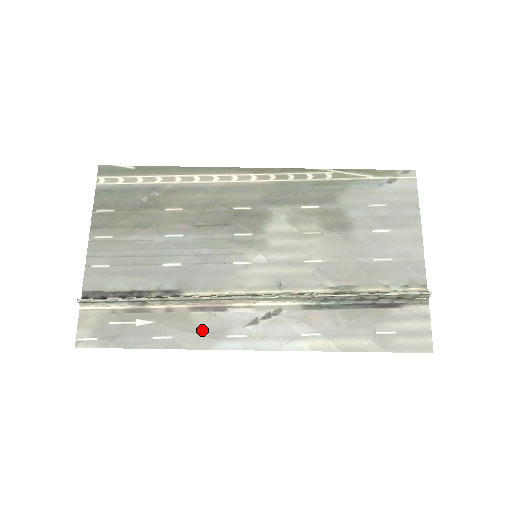
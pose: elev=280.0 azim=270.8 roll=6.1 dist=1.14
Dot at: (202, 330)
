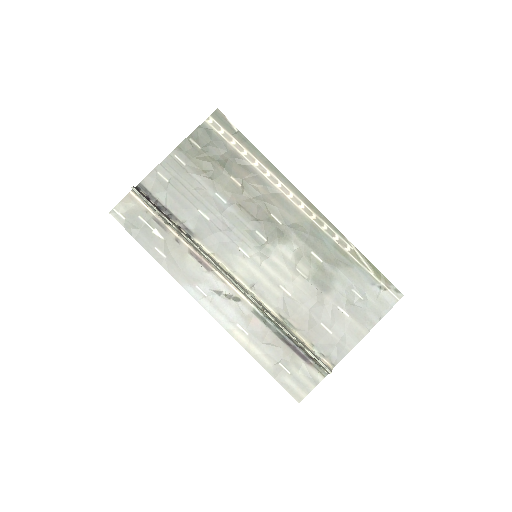
Dot at: (186, 269)
